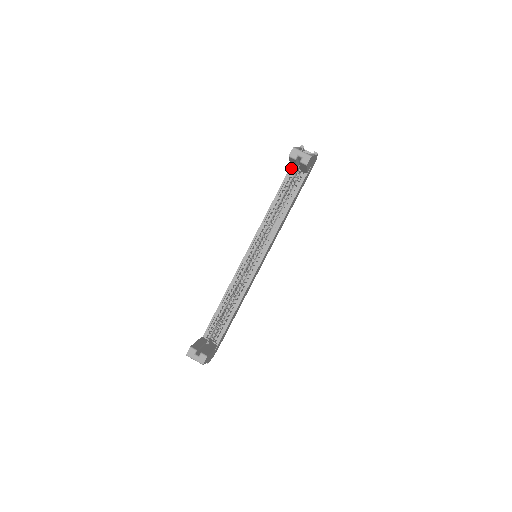
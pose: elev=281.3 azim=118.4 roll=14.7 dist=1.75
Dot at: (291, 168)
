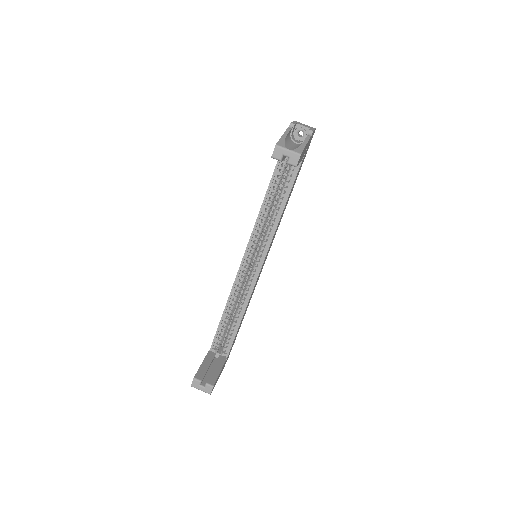
Dot at: occluded
